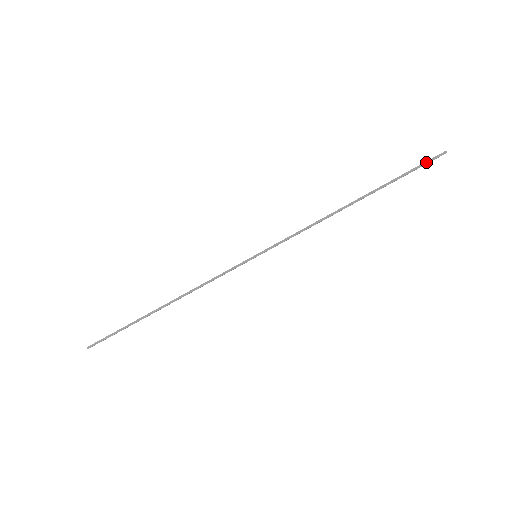
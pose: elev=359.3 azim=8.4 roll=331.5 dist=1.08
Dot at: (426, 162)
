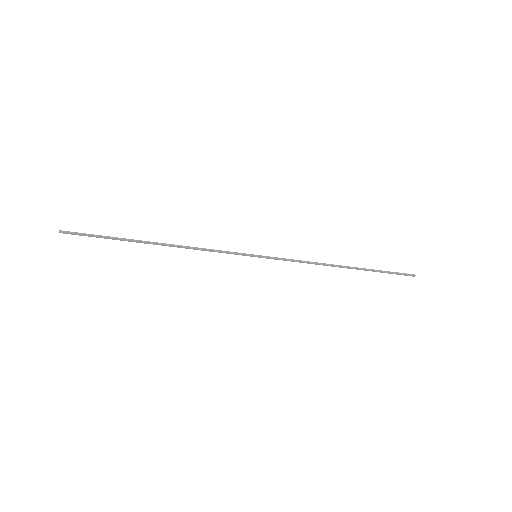
Dot at: (401, 273)
